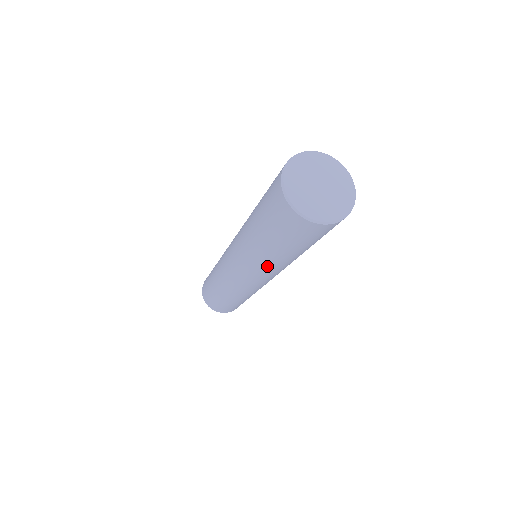
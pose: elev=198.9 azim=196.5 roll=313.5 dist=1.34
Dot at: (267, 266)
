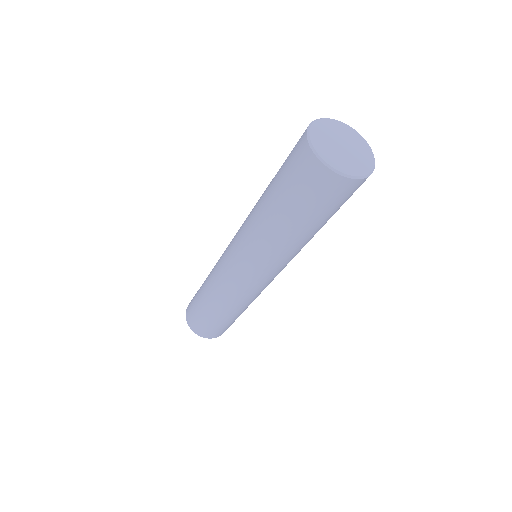
Dot at: (271, 249)
